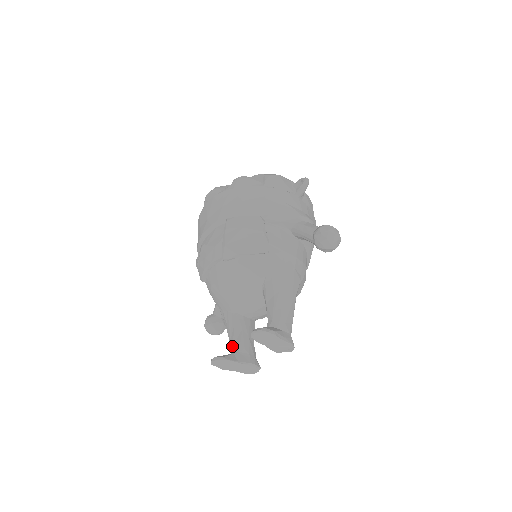
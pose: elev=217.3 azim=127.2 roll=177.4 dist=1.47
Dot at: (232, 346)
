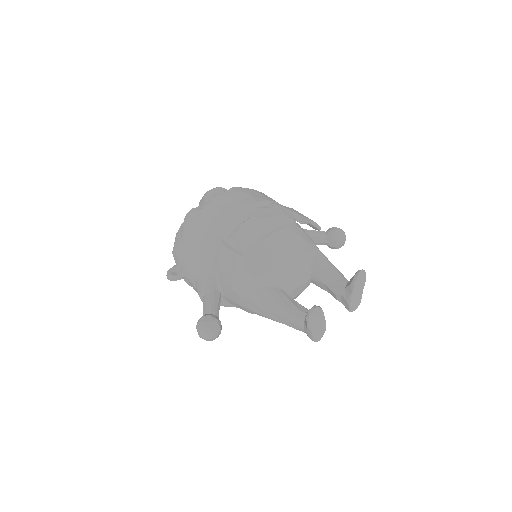
Dot at: (299, 311)
